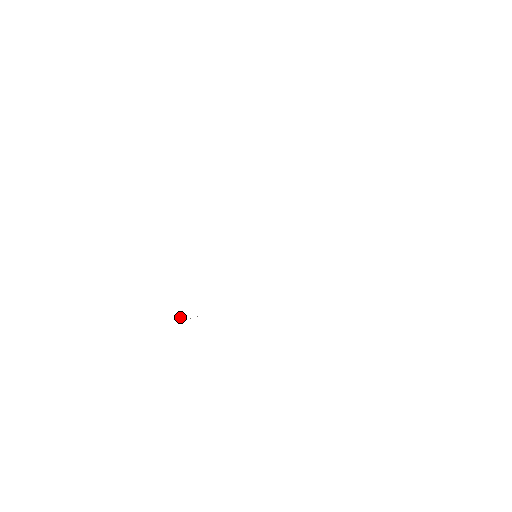
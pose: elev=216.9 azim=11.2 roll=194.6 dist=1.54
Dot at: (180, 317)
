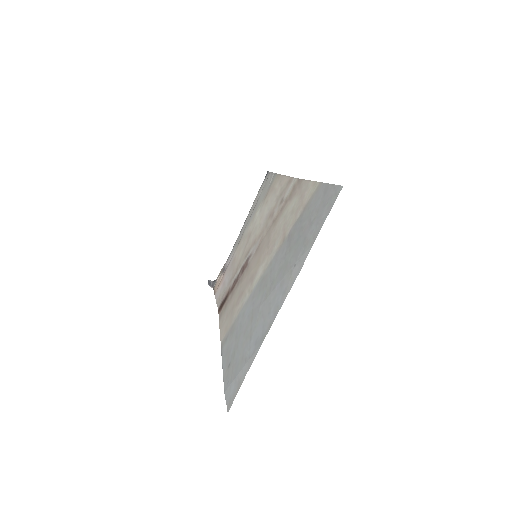
Dot at: (208, 282)
